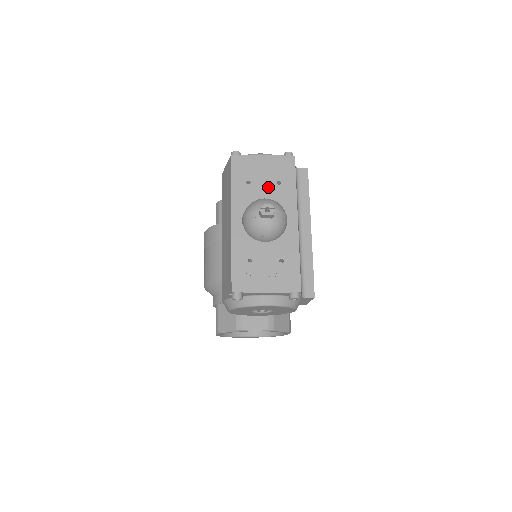
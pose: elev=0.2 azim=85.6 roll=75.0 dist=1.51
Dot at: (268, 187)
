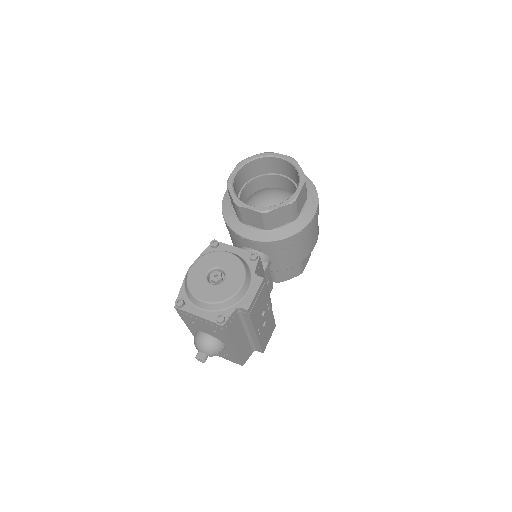
Dot at: (208, 330)
